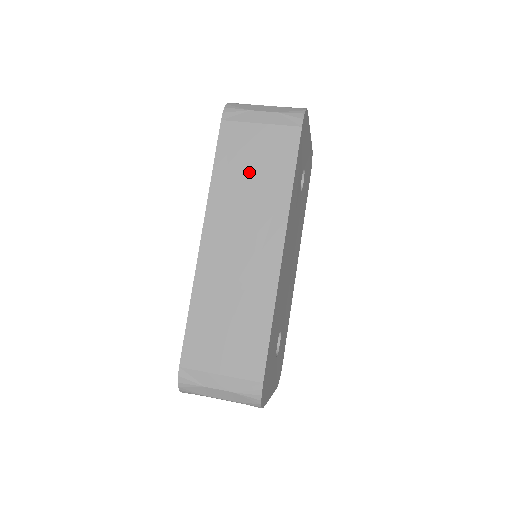
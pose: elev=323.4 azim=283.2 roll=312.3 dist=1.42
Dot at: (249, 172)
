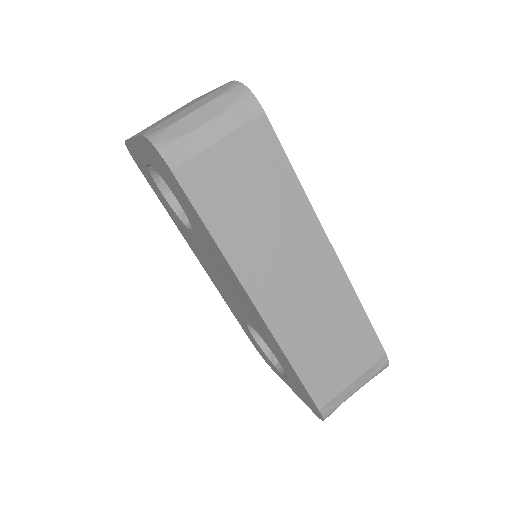
Dot at: (248, 203)
